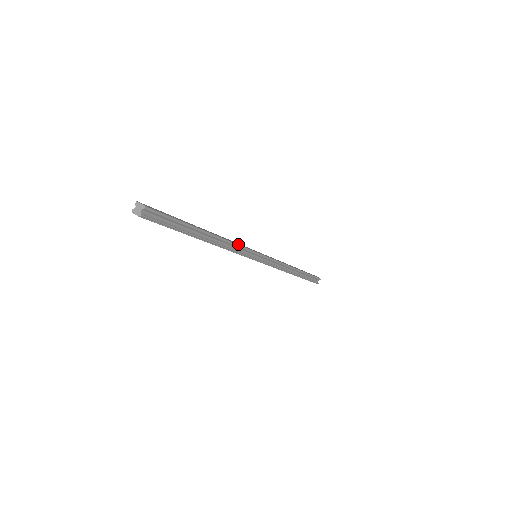
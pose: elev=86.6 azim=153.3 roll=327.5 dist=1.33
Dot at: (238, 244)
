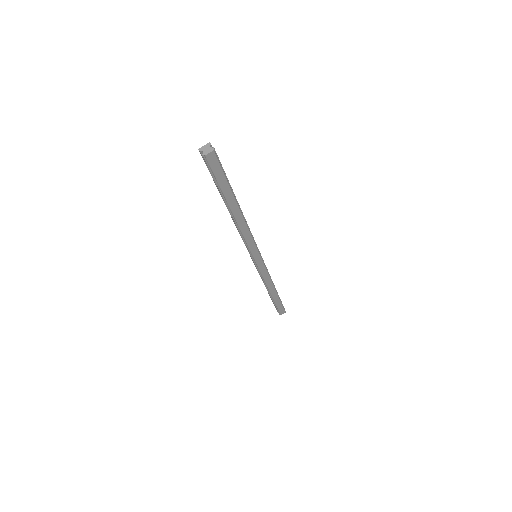
Dot at: occluded
